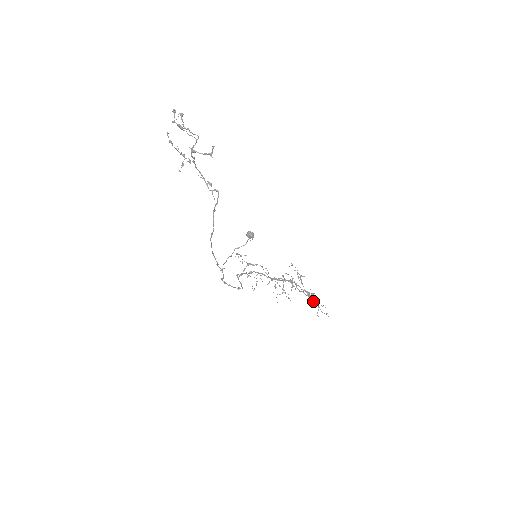
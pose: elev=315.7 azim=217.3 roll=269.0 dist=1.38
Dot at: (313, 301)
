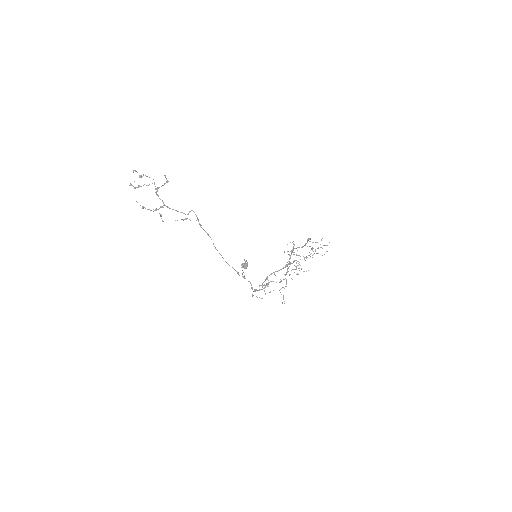
Dot at: (315, 249)
